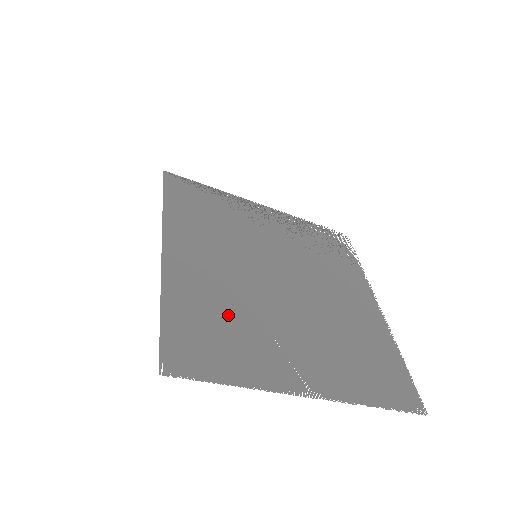
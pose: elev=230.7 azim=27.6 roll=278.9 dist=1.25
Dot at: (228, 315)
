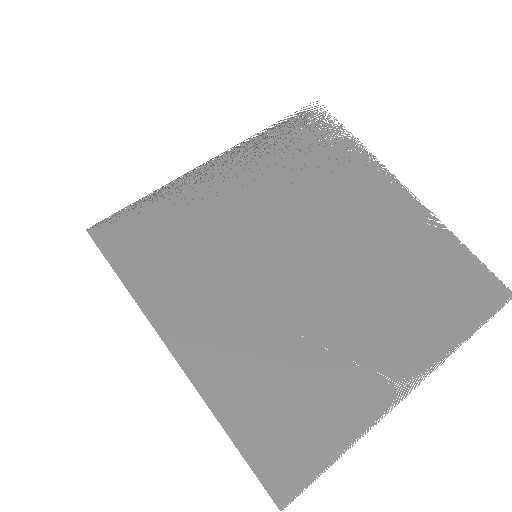
Dot at: occluded
